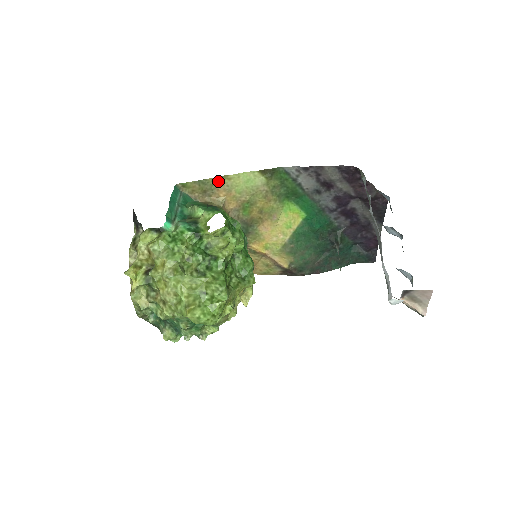
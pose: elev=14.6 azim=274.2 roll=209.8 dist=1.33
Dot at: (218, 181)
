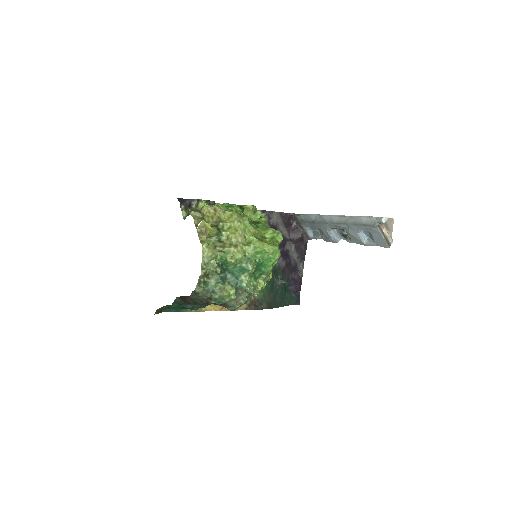
Dot at: occluded
